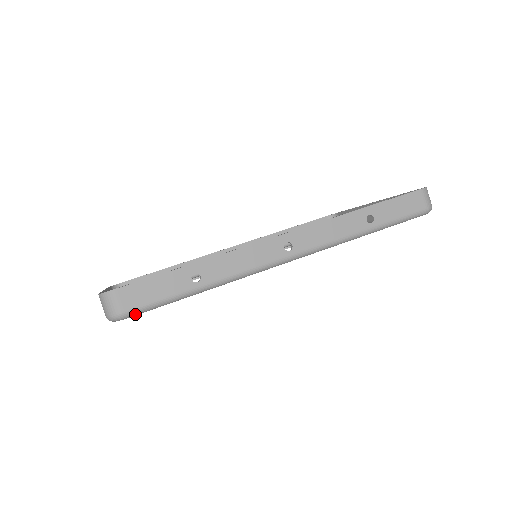
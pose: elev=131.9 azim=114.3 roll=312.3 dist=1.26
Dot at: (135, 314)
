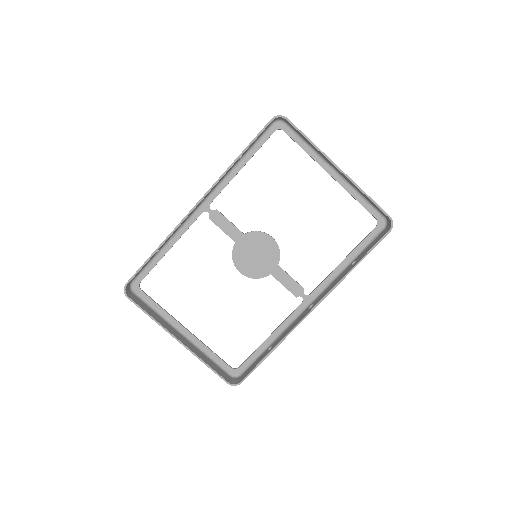
Dot at: (244, 371)
